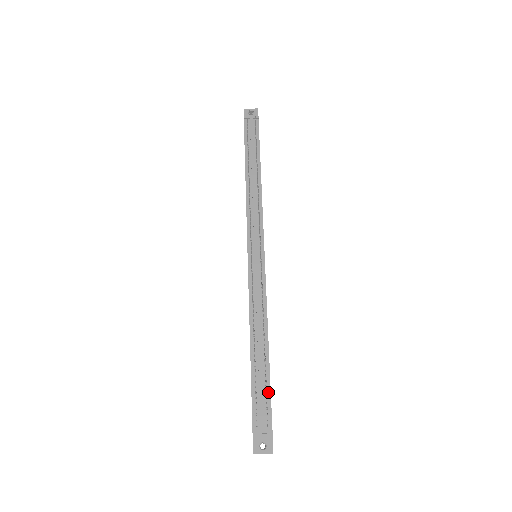
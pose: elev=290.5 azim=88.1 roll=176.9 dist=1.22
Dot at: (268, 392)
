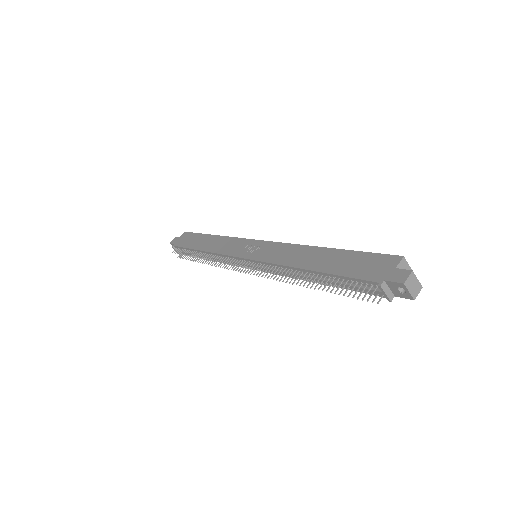
Dot at: occluded
